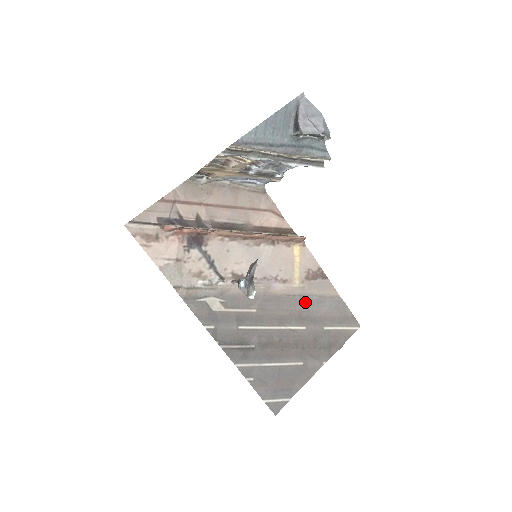
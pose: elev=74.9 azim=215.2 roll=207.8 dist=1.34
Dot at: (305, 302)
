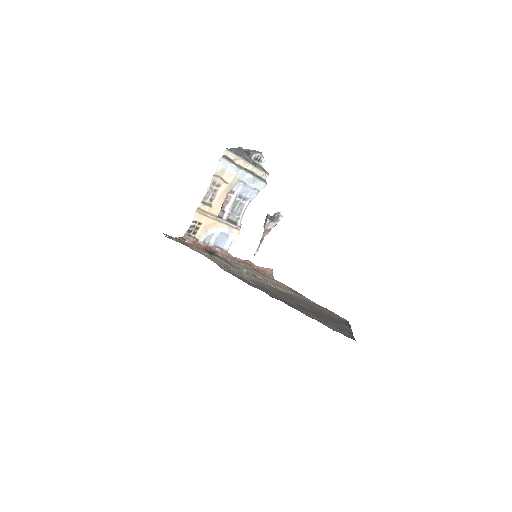
Dot at: (303, 300)
